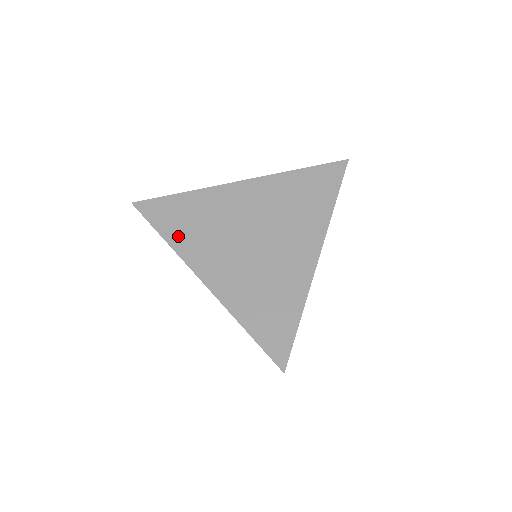
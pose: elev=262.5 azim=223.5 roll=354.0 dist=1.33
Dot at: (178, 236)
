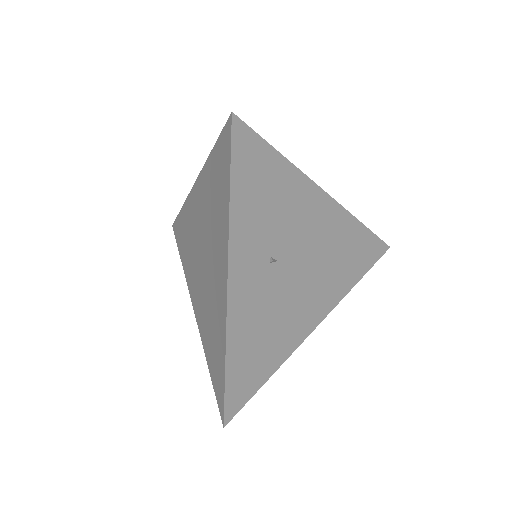
Dot at: (184, 259)
